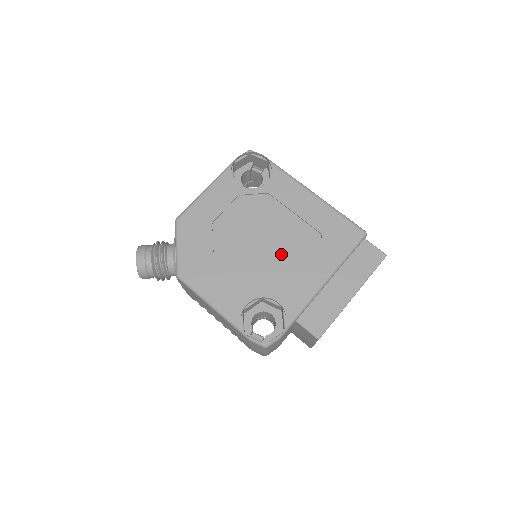
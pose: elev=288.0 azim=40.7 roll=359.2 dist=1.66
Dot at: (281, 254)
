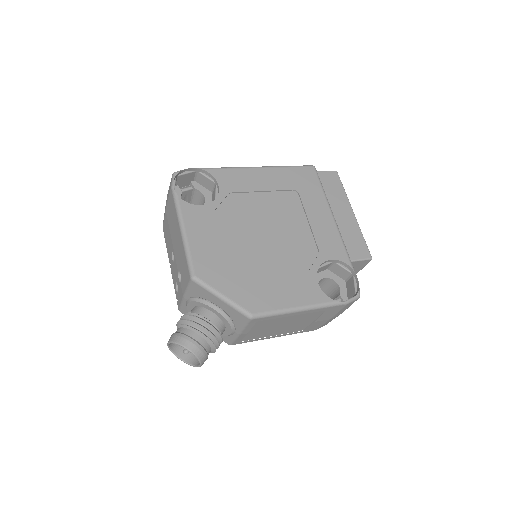
Dot at: (291, 227)
